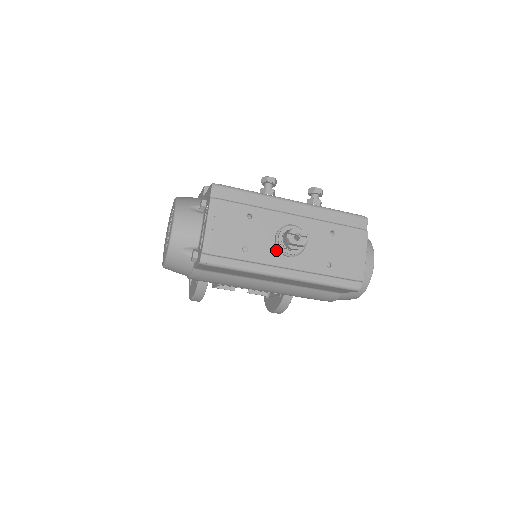
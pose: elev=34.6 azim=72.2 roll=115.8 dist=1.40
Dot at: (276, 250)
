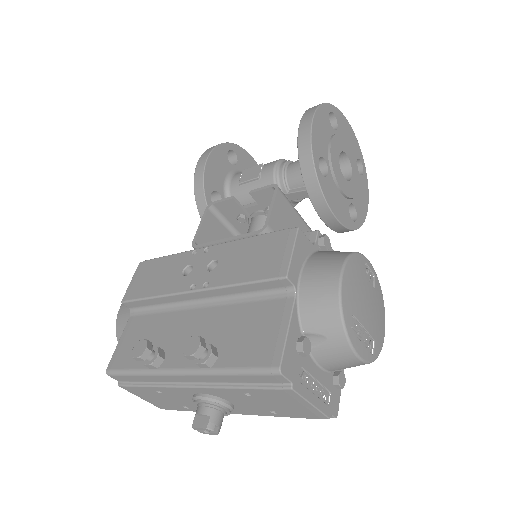
Dot at: occluded
